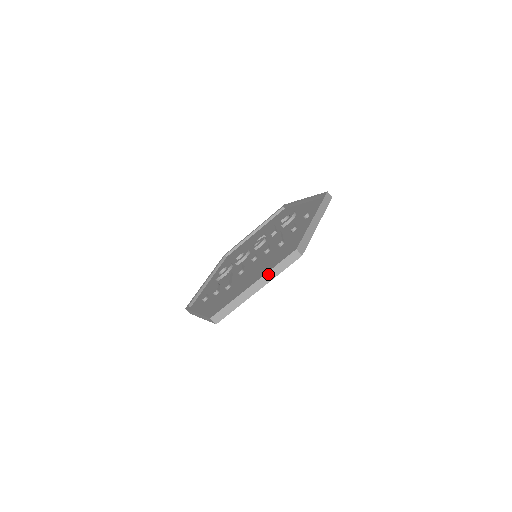
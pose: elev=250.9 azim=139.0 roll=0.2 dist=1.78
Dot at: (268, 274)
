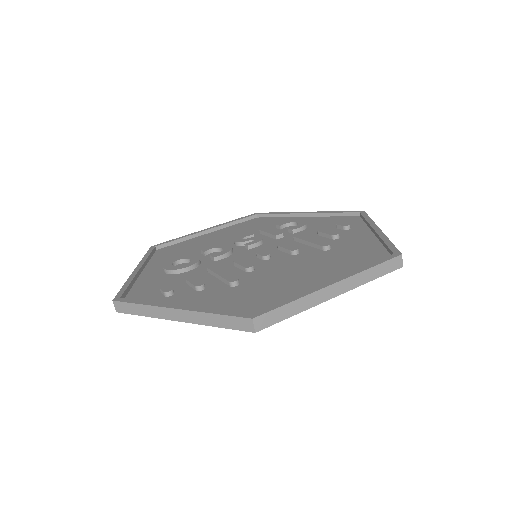
Dot at: (358, 275)
